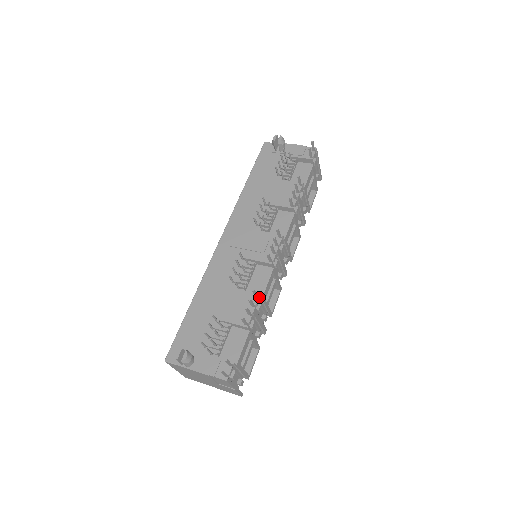
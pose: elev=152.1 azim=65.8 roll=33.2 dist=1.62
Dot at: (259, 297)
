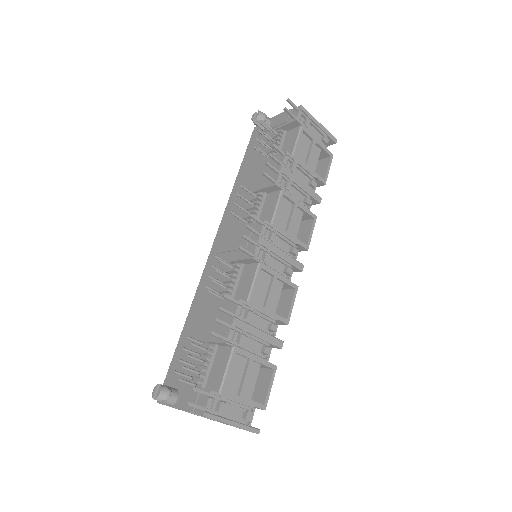
Dot at: (241, 302)
